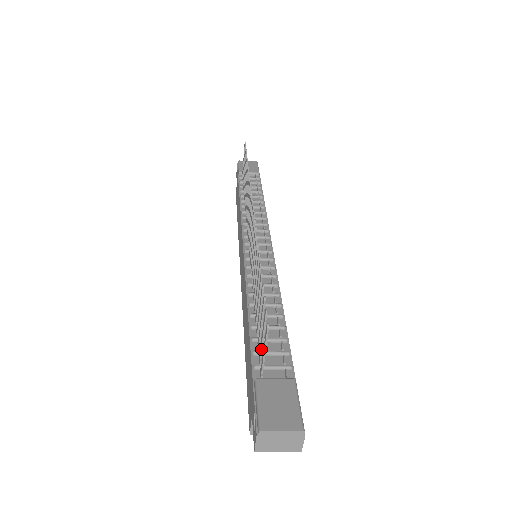
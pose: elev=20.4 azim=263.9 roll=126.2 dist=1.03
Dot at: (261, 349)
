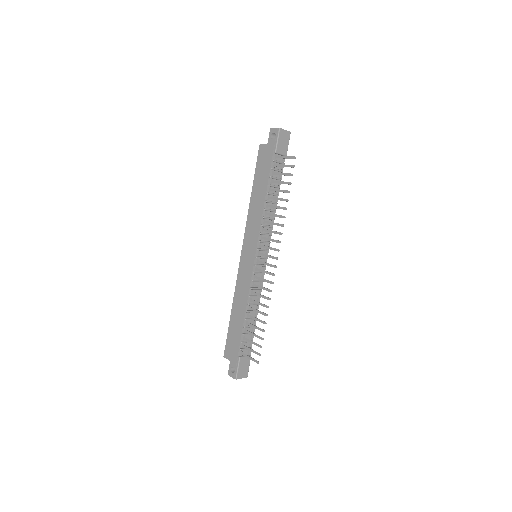
Dot at: (247, 349)
